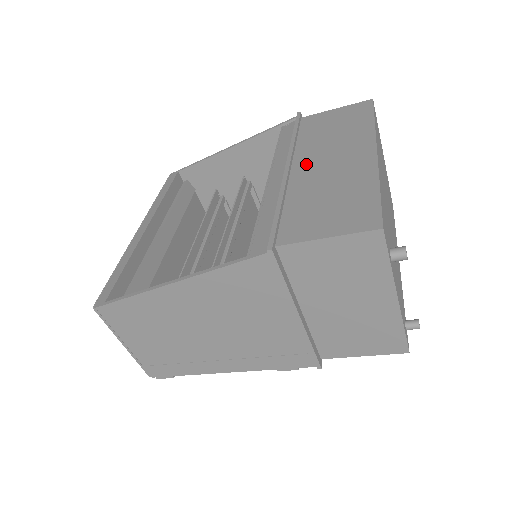
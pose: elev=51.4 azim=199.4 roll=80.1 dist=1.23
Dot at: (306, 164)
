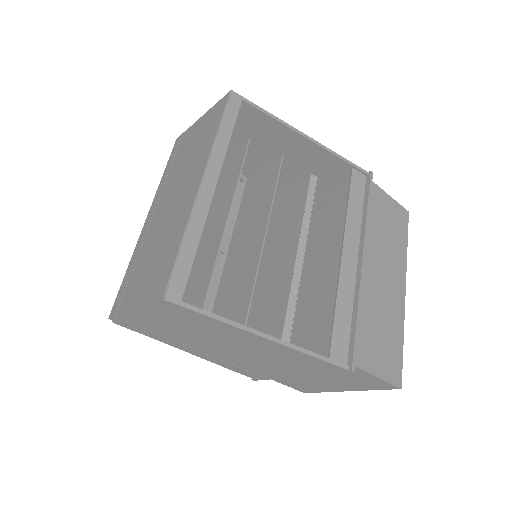
Dot at: (371, 265)
